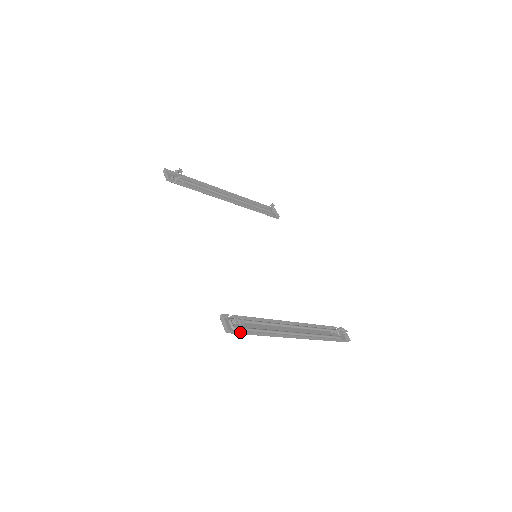
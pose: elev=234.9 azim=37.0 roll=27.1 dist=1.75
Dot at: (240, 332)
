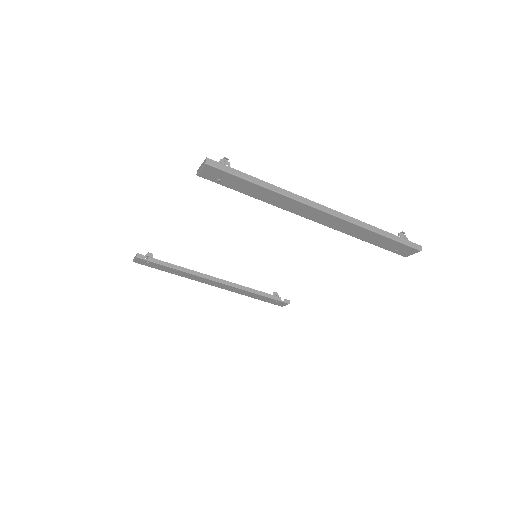
Dot at: (227, 169)
